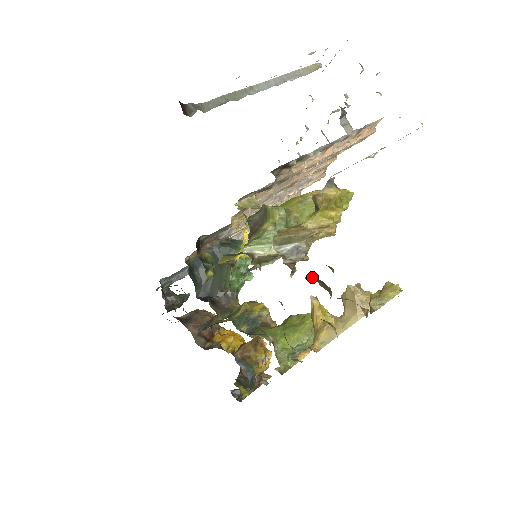
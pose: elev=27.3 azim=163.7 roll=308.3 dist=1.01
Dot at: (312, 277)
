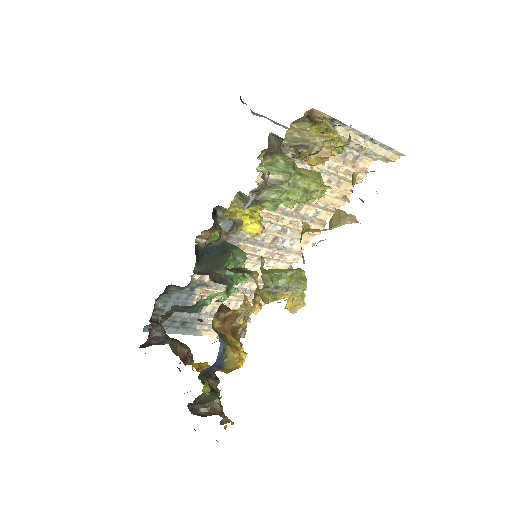
Dot at: occluded
